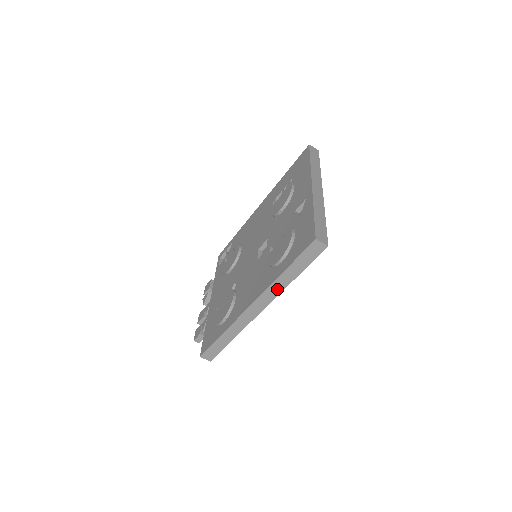
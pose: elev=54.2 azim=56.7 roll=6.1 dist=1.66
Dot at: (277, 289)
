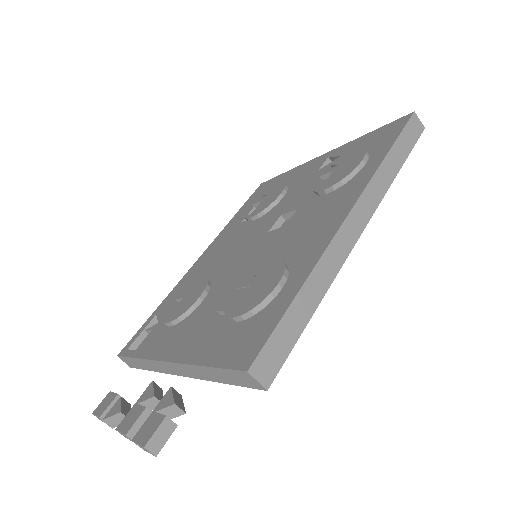
Dot at: (381, 185)
